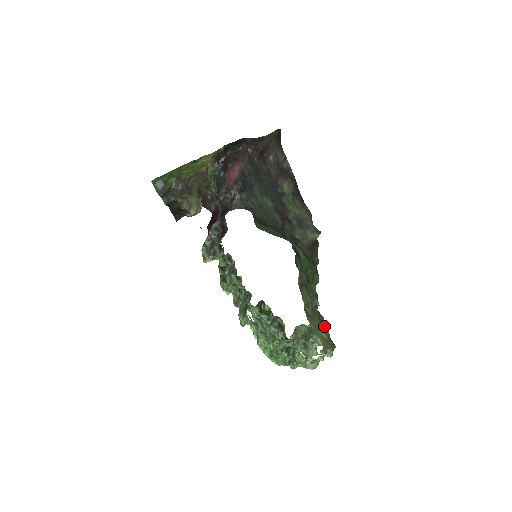
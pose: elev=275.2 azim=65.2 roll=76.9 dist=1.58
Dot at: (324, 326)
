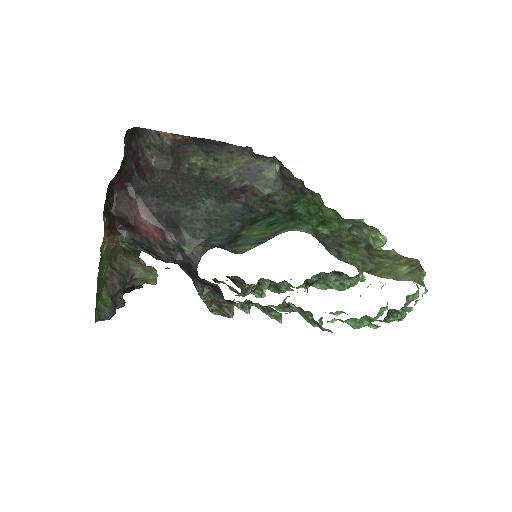
Dot at: (392, 258)
